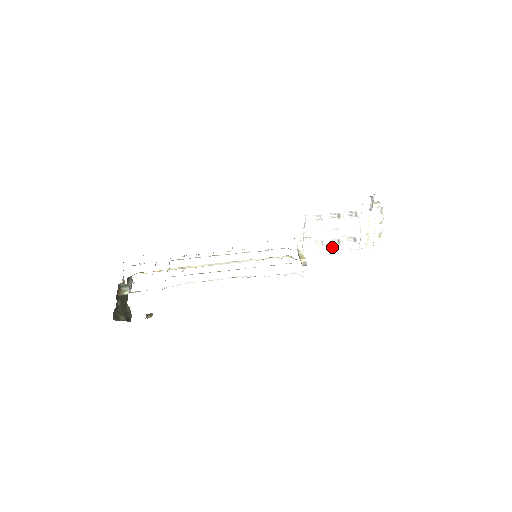
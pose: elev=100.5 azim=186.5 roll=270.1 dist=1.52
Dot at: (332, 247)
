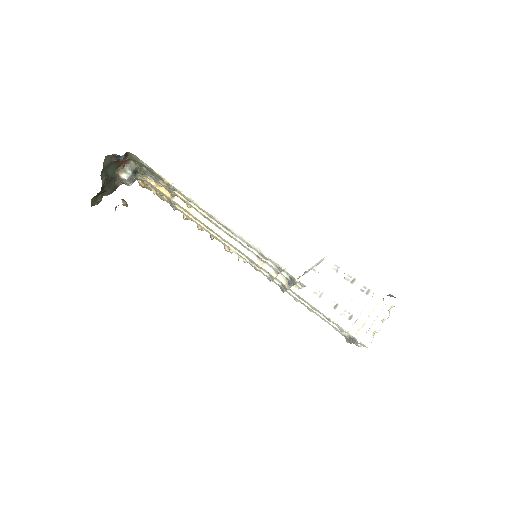
Dot at: (326, 307)
